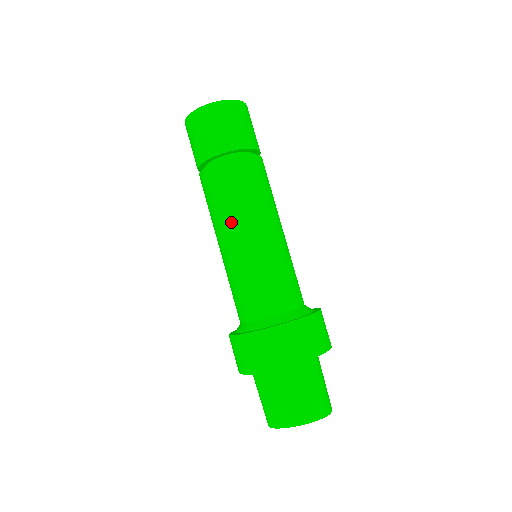
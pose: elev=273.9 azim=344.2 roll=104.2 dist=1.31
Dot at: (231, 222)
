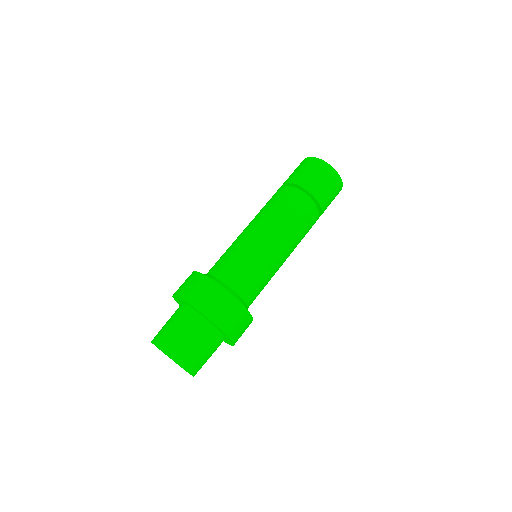
Dot at: (278, 228)
